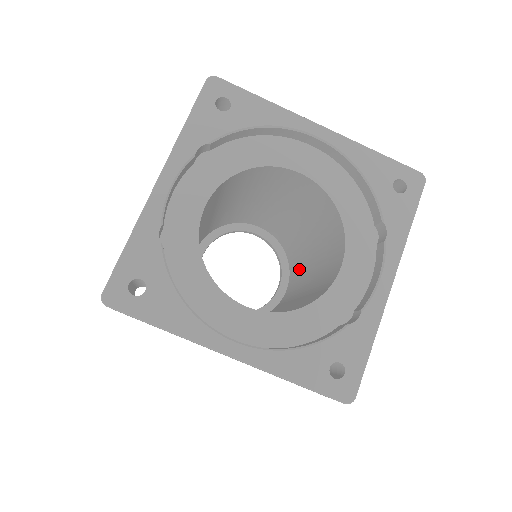
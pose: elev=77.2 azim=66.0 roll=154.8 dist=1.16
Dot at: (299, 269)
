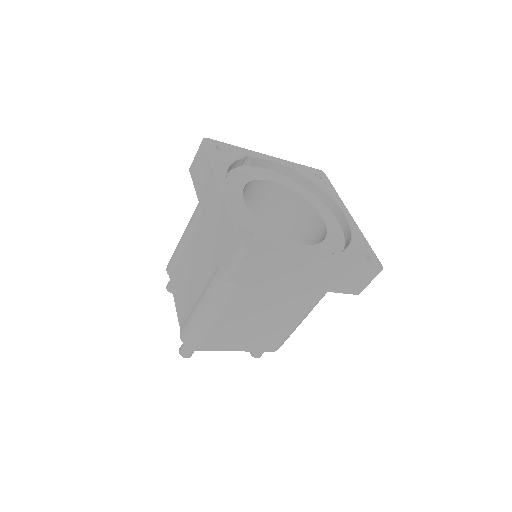
Dot at: occluded
